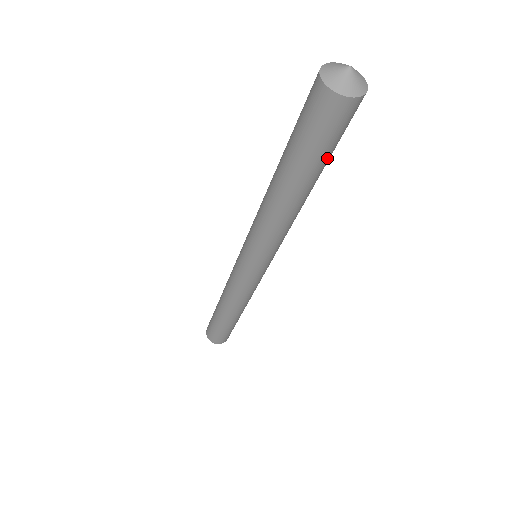
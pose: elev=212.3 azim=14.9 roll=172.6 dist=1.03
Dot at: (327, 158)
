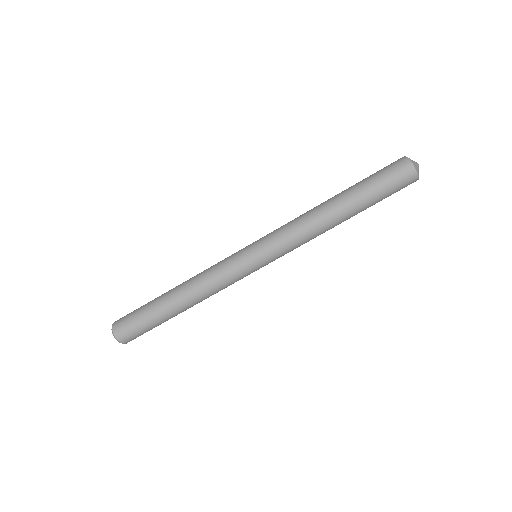
Dot at: (375, 200)
